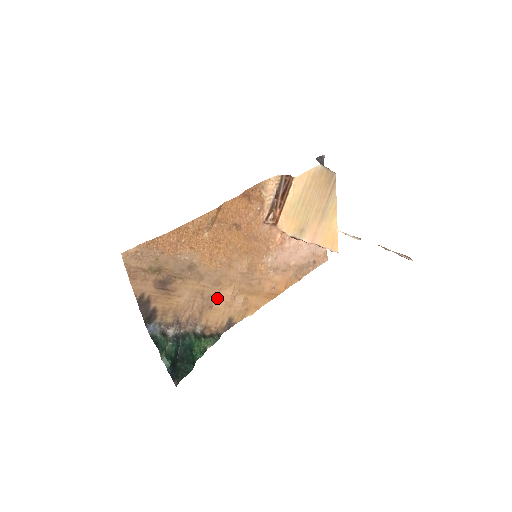
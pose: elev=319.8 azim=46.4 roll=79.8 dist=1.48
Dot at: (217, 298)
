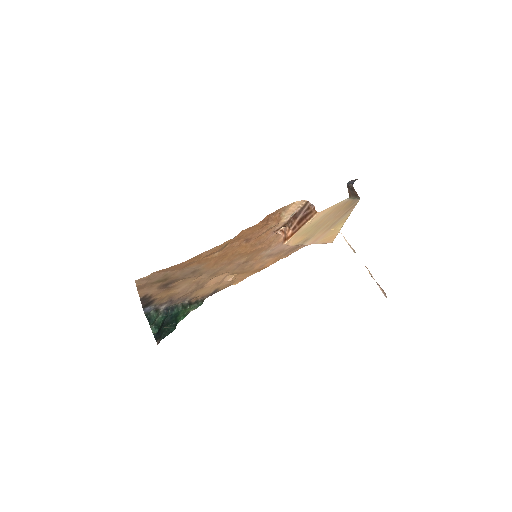
Dot at: (210, 281)
